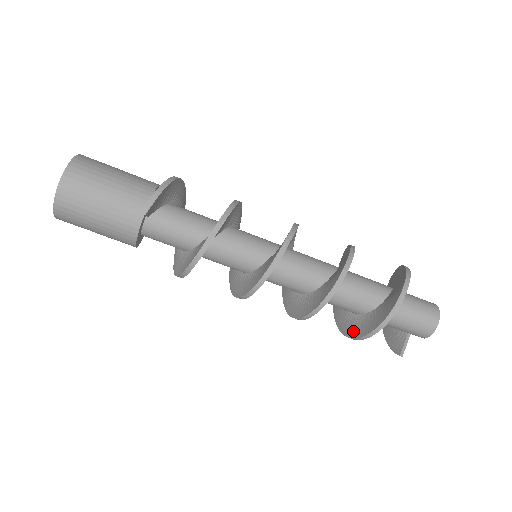
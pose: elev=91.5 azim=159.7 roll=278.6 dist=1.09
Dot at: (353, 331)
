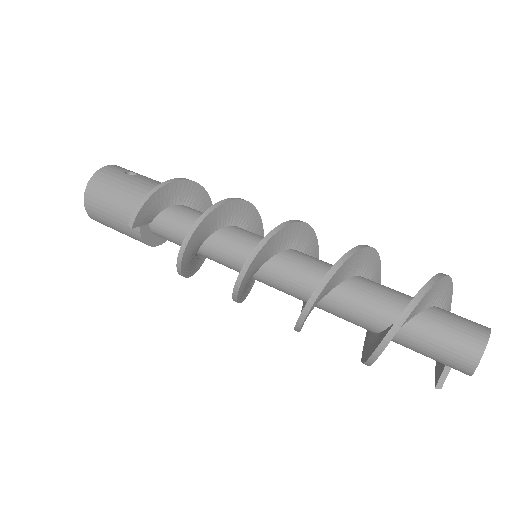
Dot at: (364, 350)
